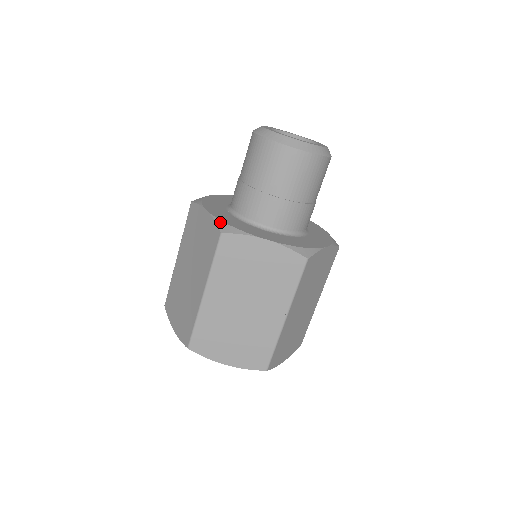
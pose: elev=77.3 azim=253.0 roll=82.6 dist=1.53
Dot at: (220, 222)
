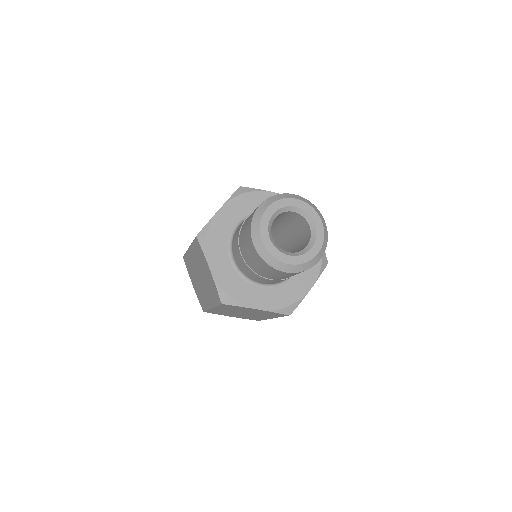
Dot at: (221, 291)
